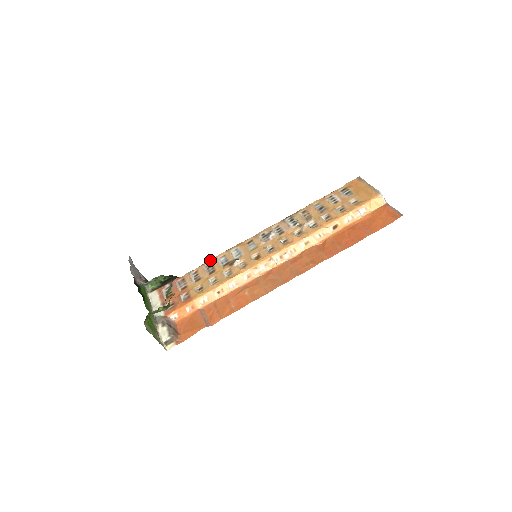
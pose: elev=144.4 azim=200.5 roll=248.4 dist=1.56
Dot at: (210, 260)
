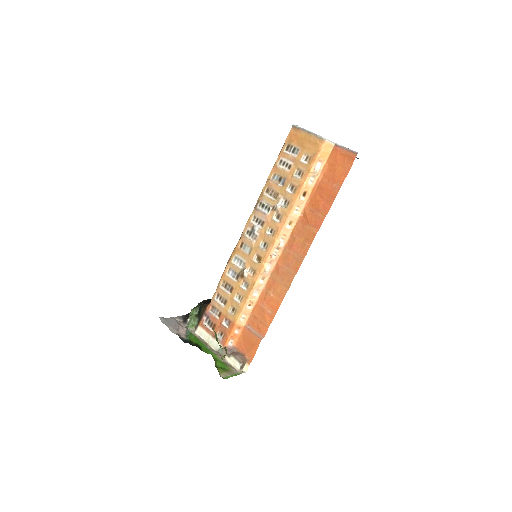
Dot at: (221, 279)
